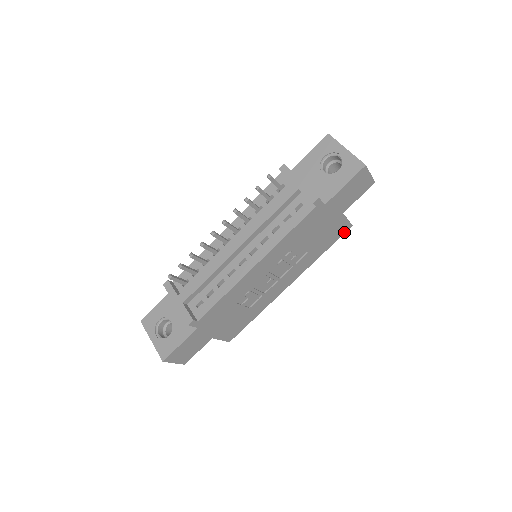
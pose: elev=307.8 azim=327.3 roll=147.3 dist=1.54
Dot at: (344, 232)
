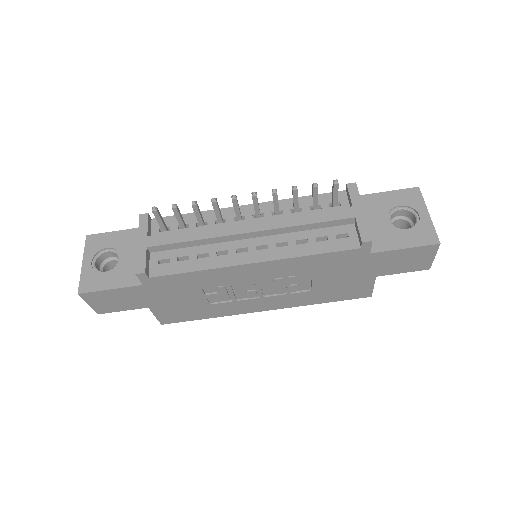
Dot at: (359, 297)
